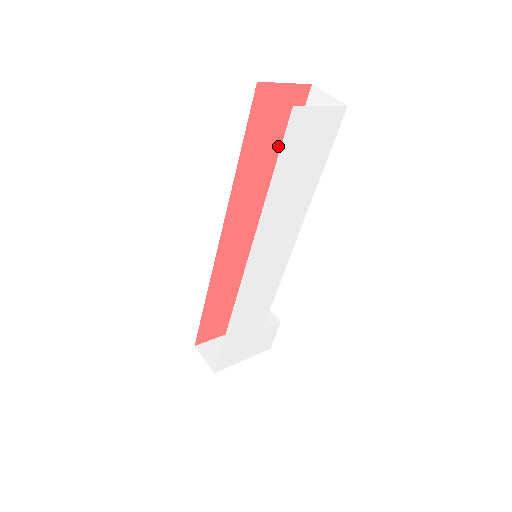
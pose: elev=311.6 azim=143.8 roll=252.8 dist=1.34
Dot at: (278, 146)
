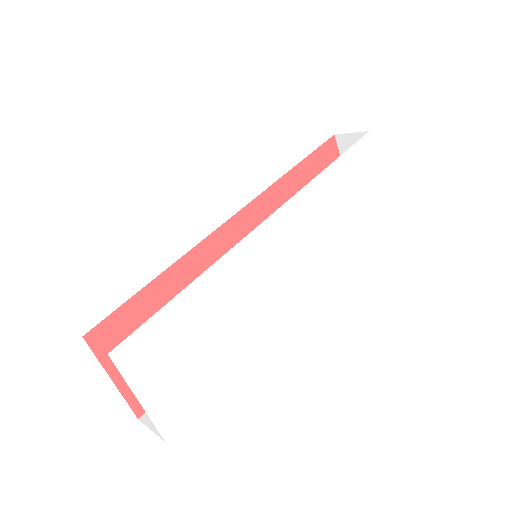
Dot at: occluded
